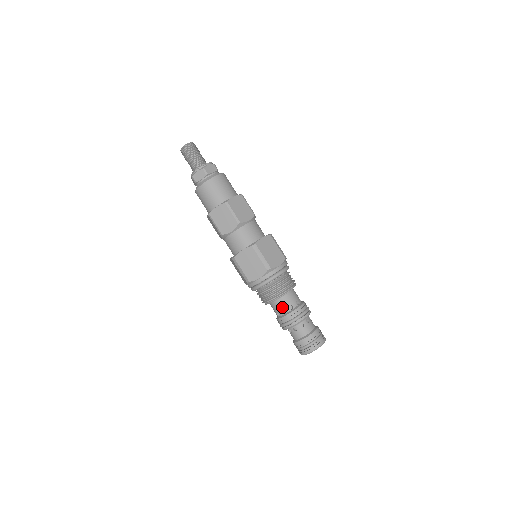
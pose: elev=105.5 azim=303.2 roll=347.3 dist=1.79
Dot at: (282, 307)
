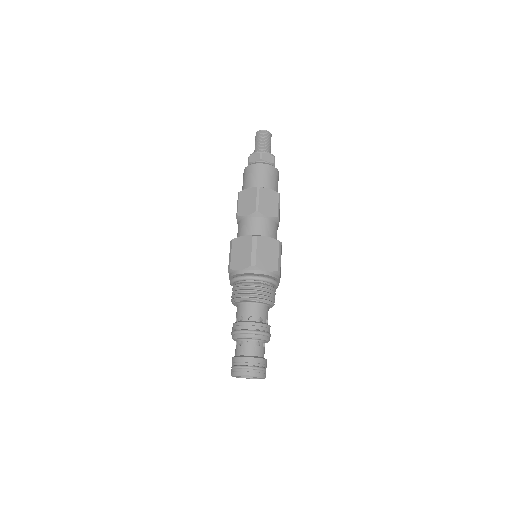
Dot at: (243, 313)
